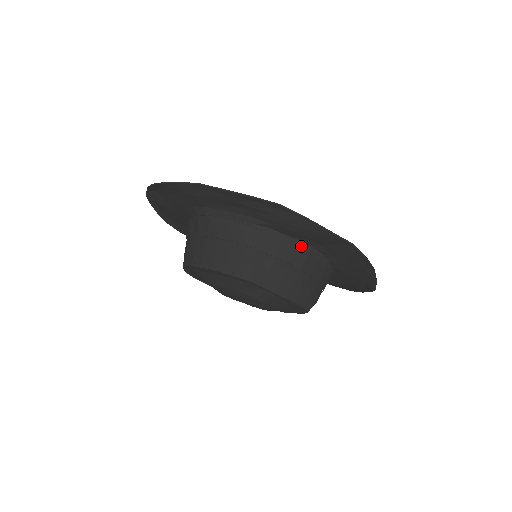
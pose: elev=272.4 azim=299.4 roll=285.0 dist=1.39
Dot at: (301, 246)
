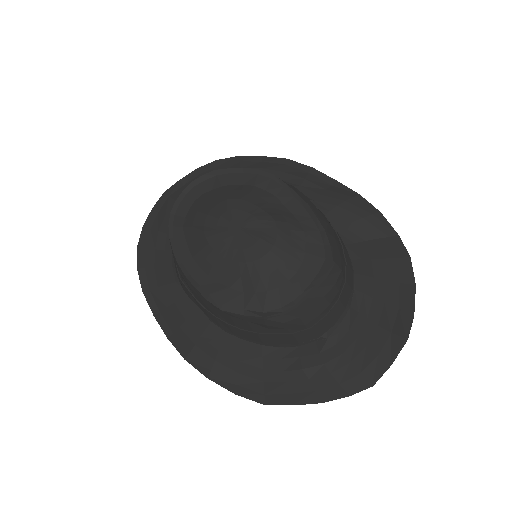
Dot at: occluded
